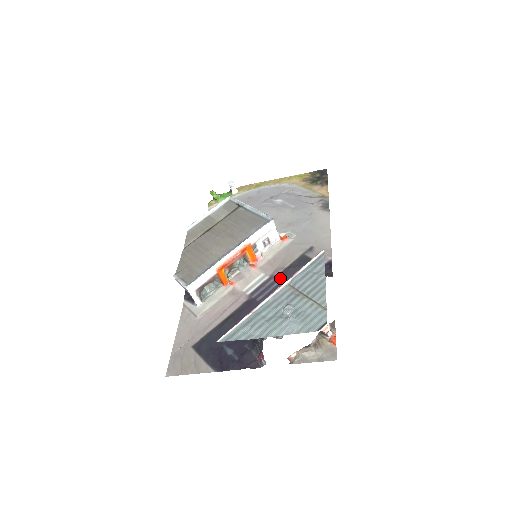
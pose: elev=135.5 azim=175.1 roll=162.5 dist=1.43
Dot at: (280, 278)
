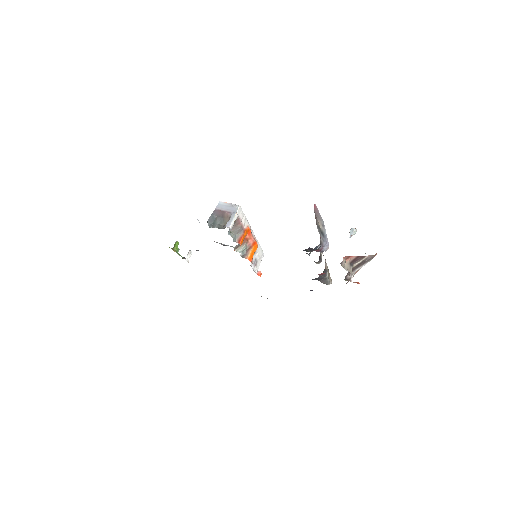
Dot at: occluded
